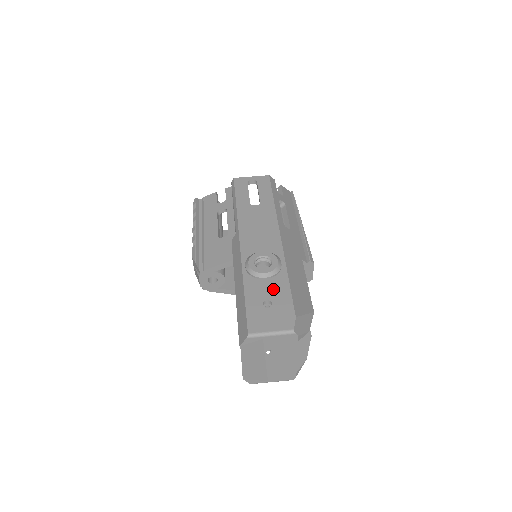
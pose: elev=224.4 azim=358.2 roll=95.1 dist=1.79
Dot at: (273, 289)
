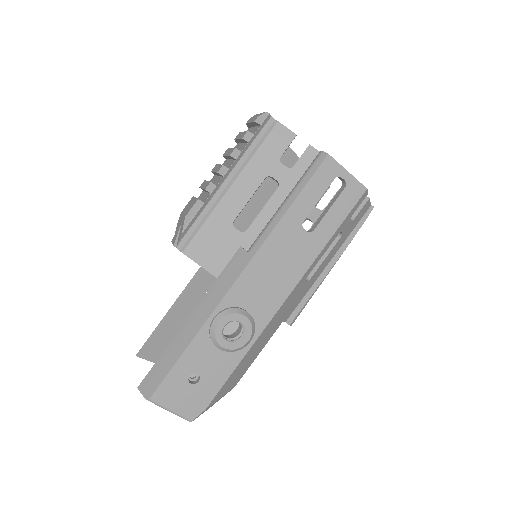
Dot at: (215, 366)
